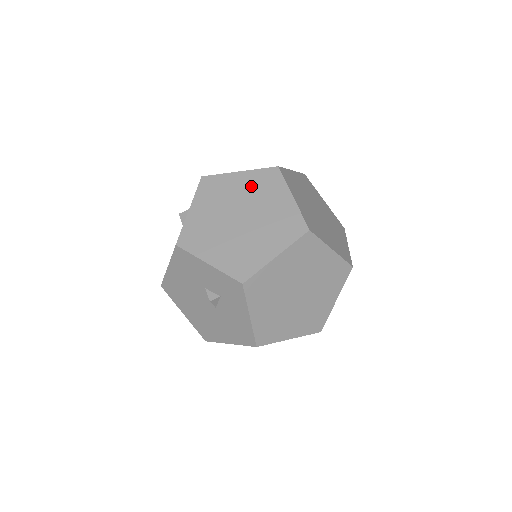
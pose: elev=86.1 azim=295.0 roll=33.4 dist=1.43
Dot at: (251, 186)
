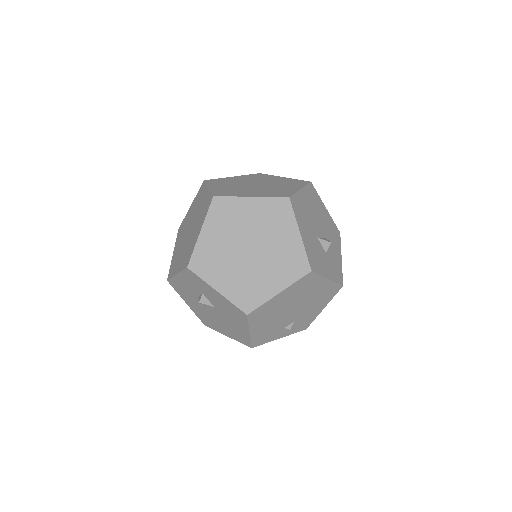
Dot at: (194, 207)
